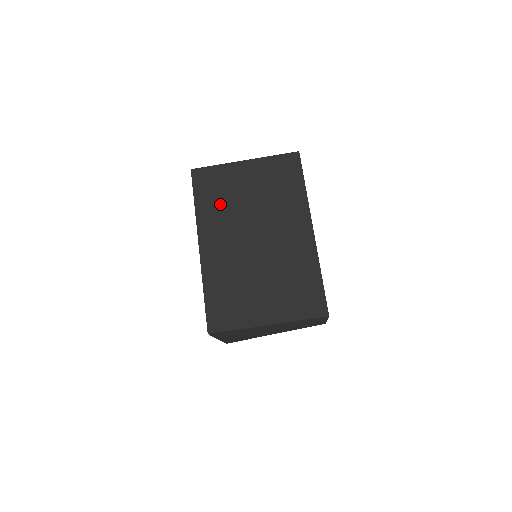
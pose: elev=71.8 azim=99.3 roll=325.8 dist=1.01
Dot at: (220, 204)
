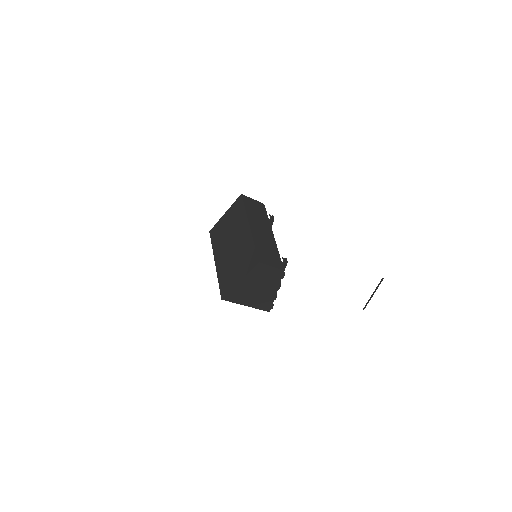
Dot at: (219, 239)
